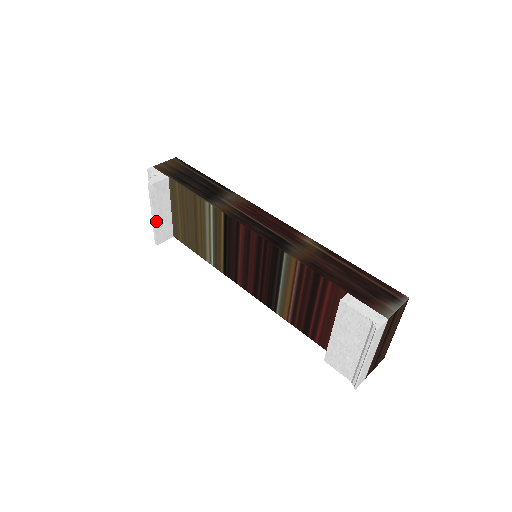
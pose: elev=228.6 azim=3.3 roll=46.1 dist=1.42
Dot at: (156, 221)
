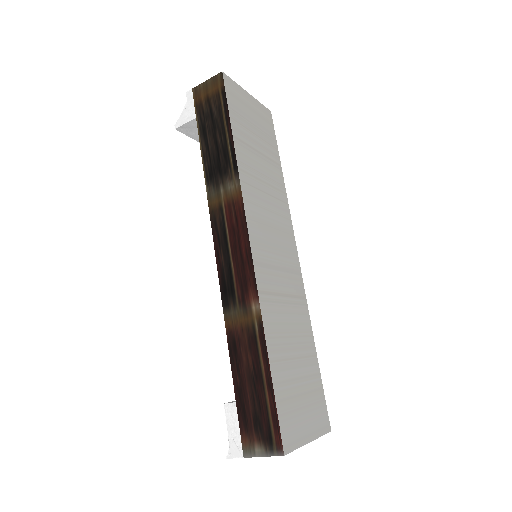
Dot at: occluded
